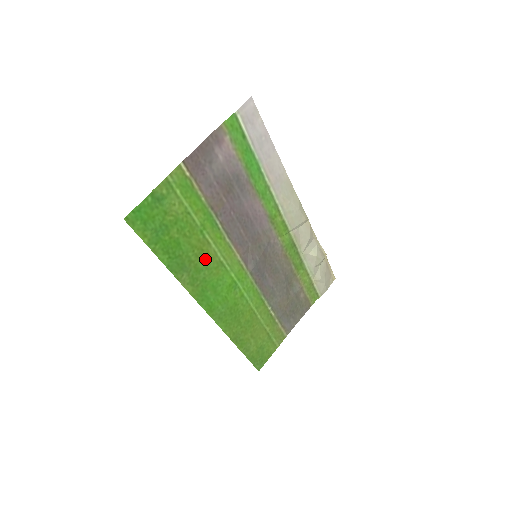
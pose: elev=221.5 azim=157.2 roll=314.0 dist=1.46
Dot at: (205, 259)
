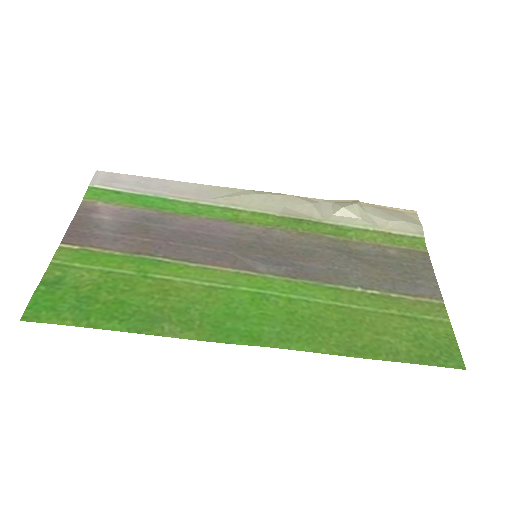
Dot at: (180, 297)
